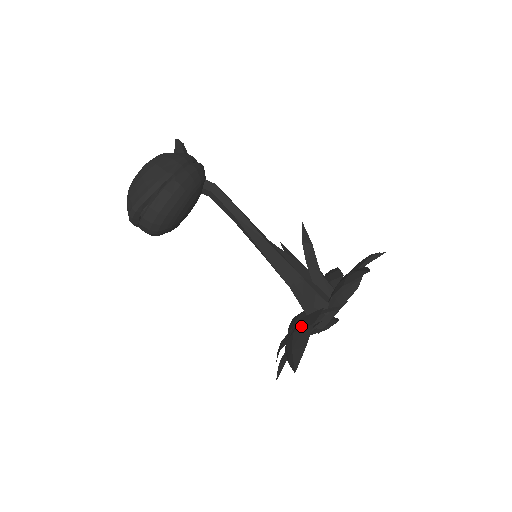
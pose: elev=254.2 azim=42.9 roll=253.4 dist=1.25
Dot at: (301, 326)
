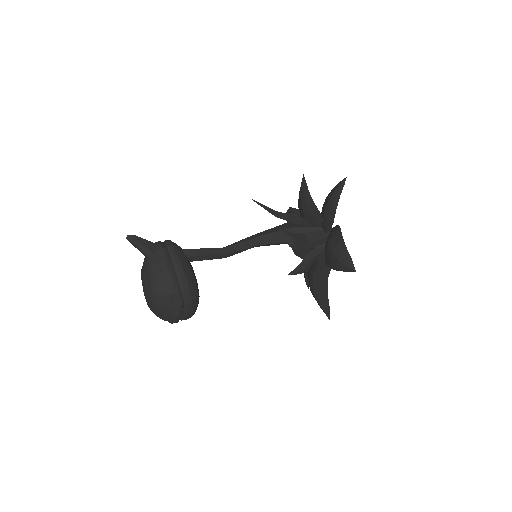
Dot at: (318, 290)
